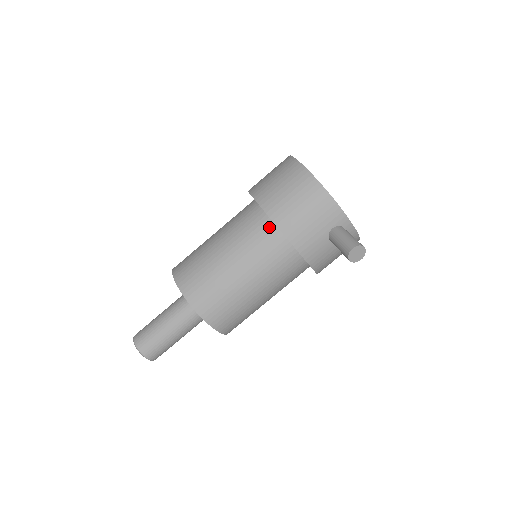
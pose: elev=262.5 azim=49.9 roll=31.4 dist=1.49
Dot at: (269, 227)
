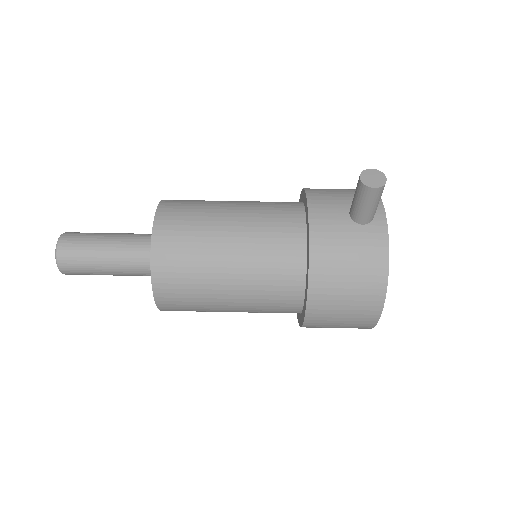
Dot at: occluded
